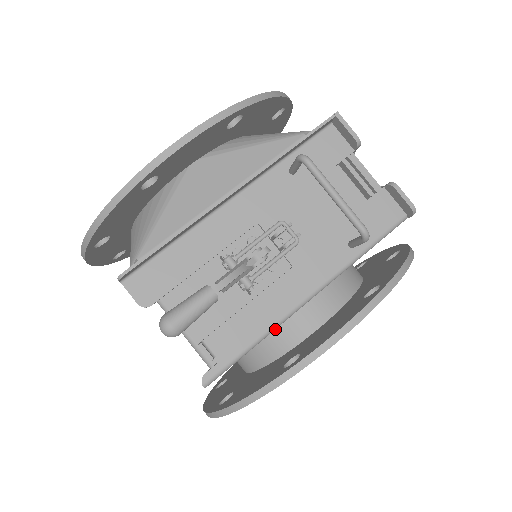
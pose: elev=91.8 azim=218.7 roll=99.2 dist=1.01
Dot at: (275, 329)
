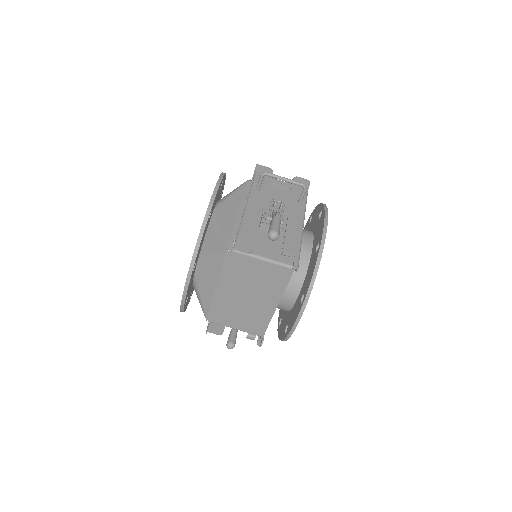
Dot at: occluded
